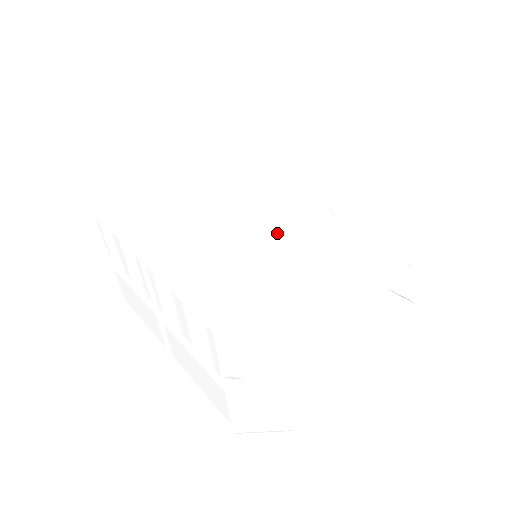
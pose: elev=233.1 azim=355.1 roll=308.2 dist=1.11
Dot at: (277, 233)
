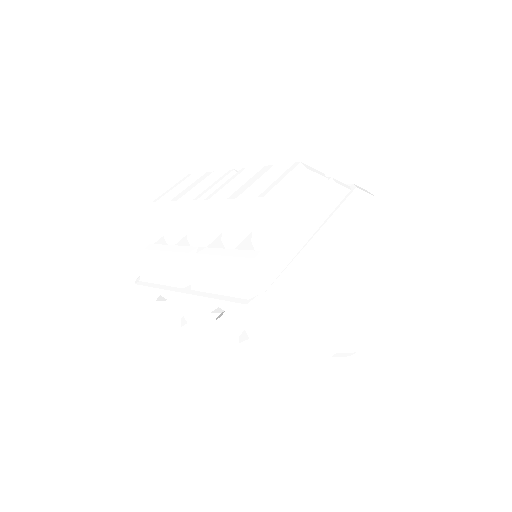
Dot at: (304, 165)
